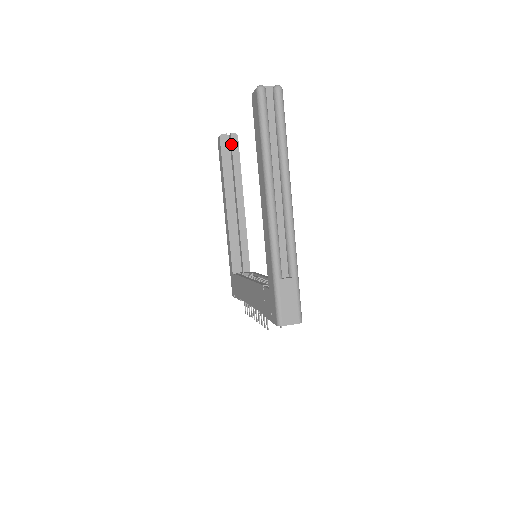
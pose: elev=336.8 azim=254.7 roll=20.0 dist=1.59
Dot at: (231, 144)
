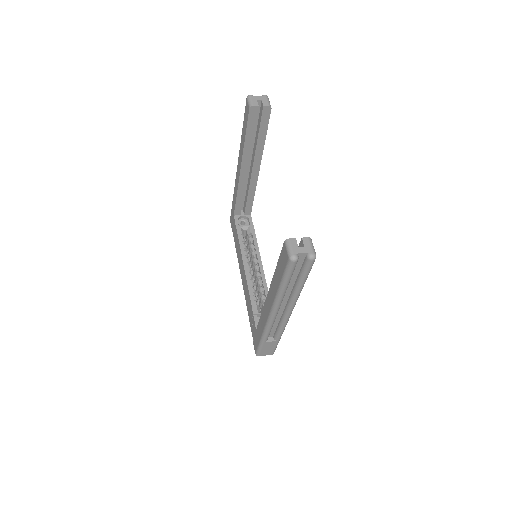
Dot at: (261, 116)
